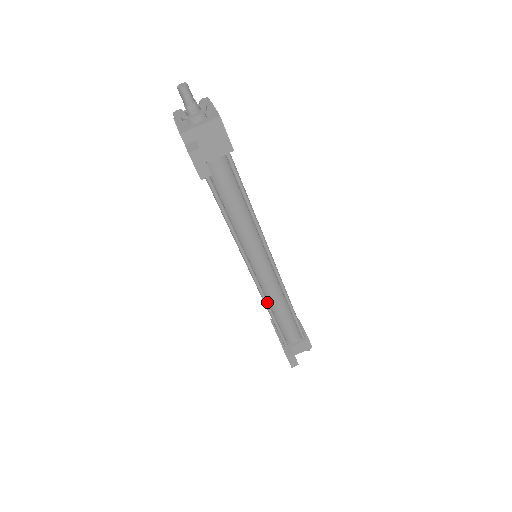
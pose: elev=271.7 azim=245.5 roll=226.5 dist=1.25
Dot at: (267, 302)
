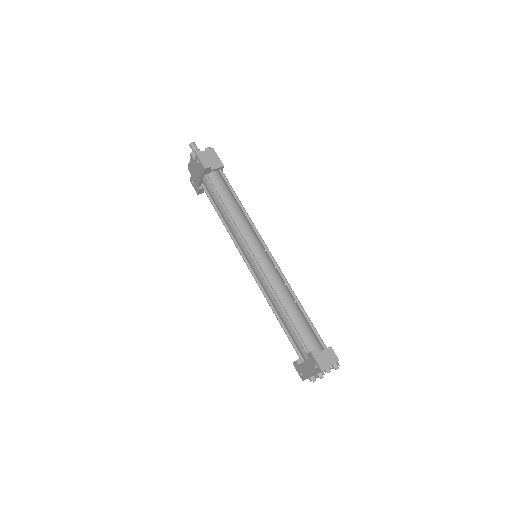
Dot at: (275, 293)
